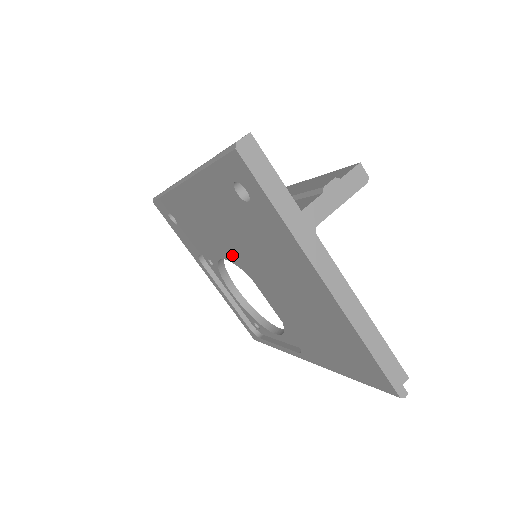
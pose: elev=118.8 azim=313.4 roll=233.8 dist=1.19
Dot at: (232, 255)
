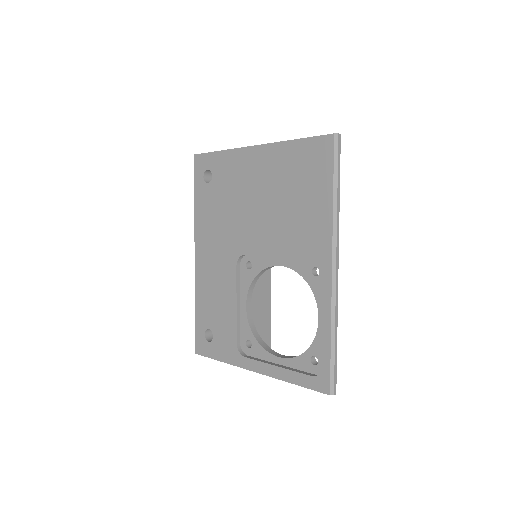
Dot at: (237, 260)
